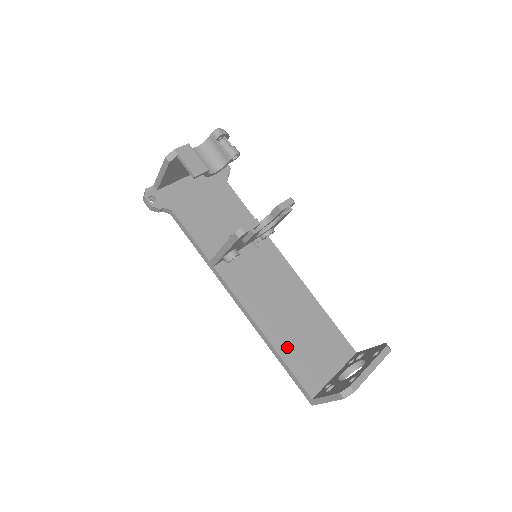
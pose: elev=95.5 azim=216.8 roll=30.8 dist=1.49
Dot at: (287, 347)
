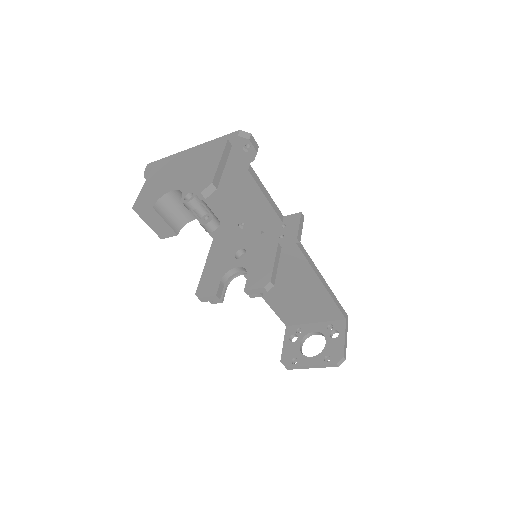
Dot at: (276, 301)
